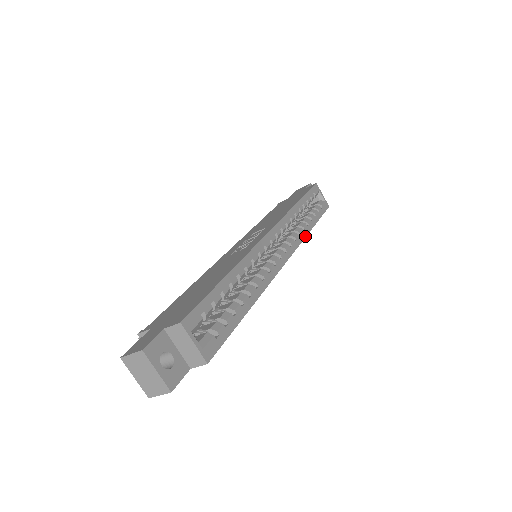
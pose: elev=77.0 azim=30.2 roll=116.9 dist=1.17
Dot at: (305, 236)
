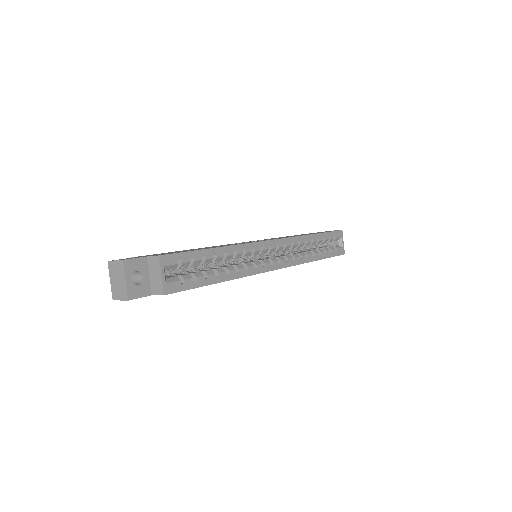
Dot at: (306, 262)
